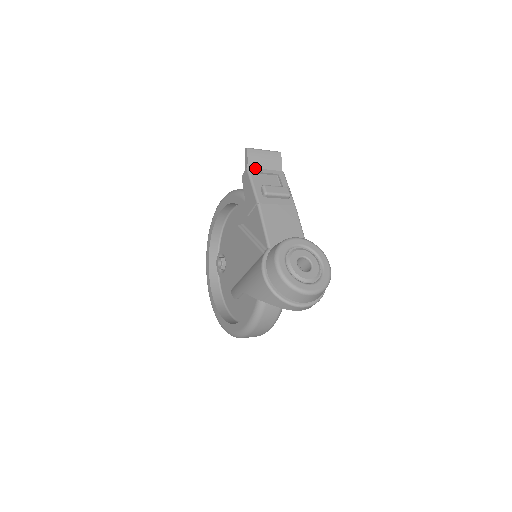
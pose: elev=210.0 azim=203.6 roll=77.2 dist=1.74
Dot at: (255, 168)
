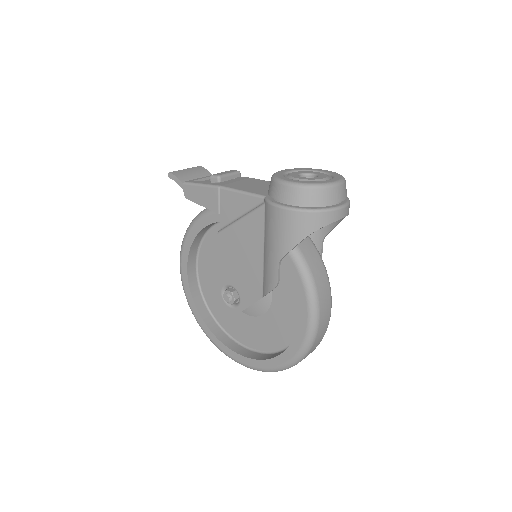
Dot at: (190, 180)
